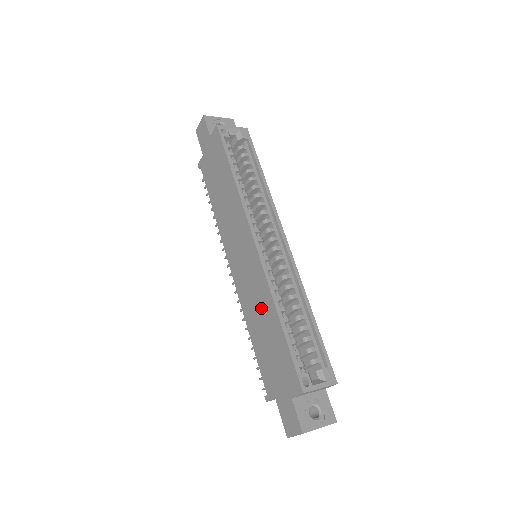
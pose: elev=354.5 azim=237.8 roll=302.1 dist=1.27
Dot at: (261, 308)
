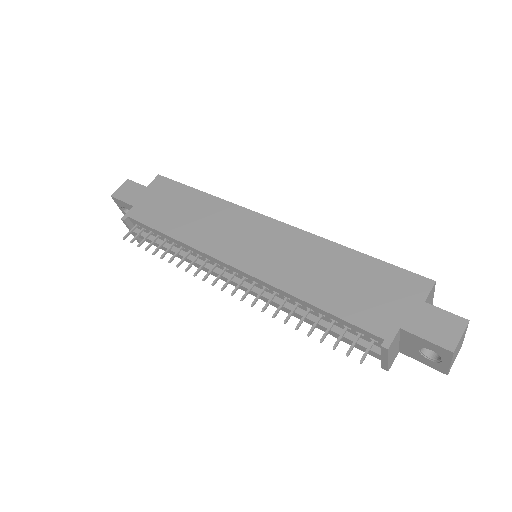
Dot at: (316, 261)
